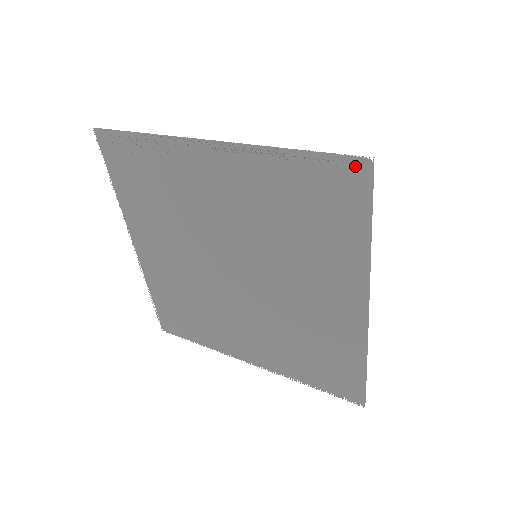
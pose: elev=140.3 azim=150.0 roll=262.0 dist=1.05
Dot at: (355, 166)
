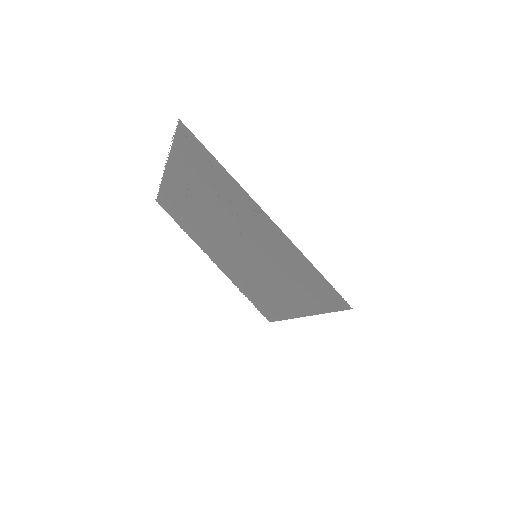
Dot at: (342, 301)
